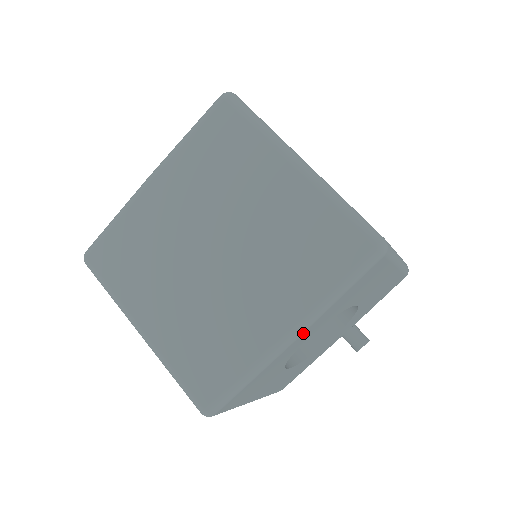
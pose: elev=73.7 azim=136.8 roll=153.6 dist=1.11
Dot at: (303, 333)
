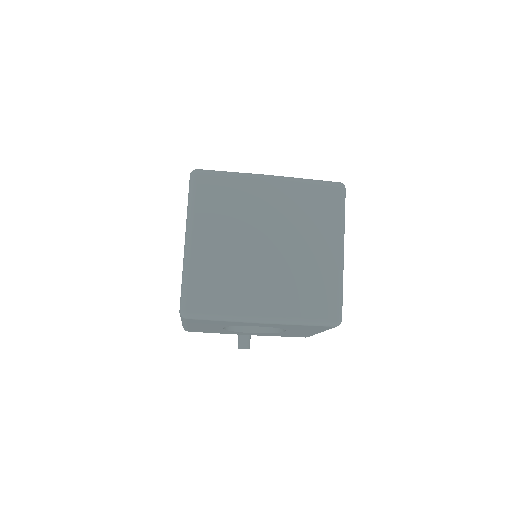
Dot at: (269, 324)
